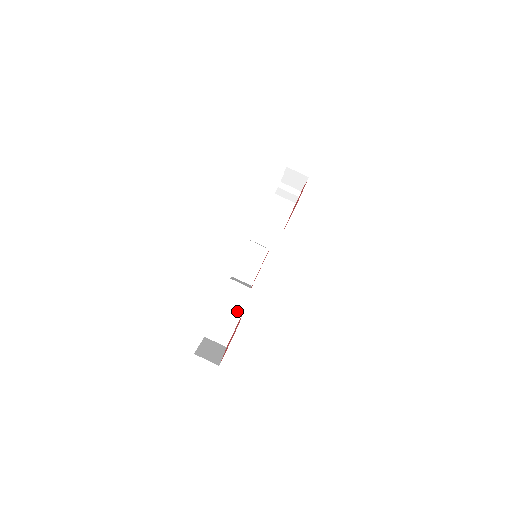
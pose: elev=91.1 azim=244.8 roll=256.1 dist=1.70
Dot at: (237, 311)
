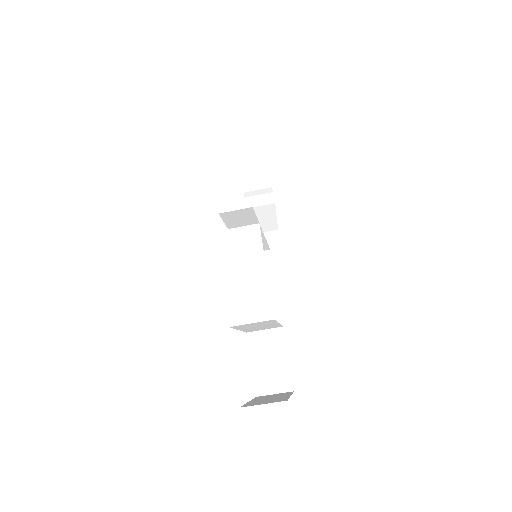
Dot at: (275, 332)
